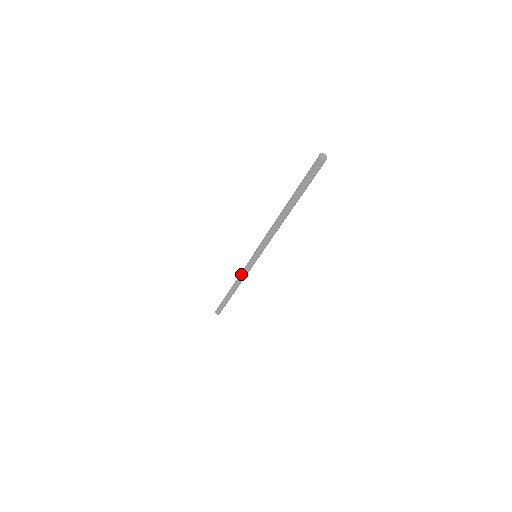
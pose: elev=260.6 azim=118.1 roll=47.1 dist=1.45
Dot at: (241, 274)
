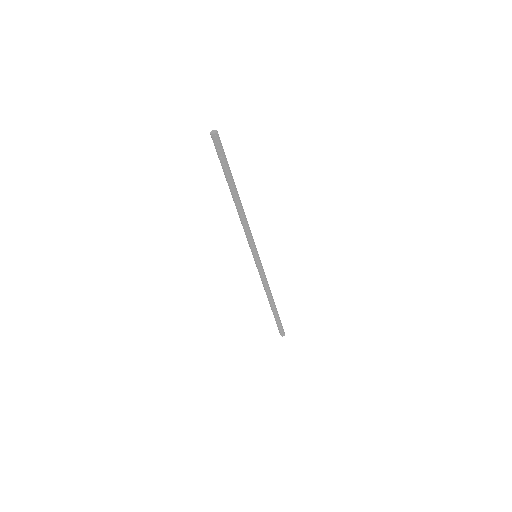
Dot at: (262, 282)
